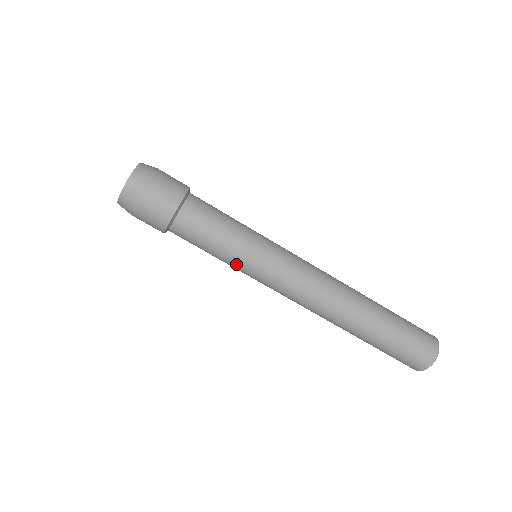
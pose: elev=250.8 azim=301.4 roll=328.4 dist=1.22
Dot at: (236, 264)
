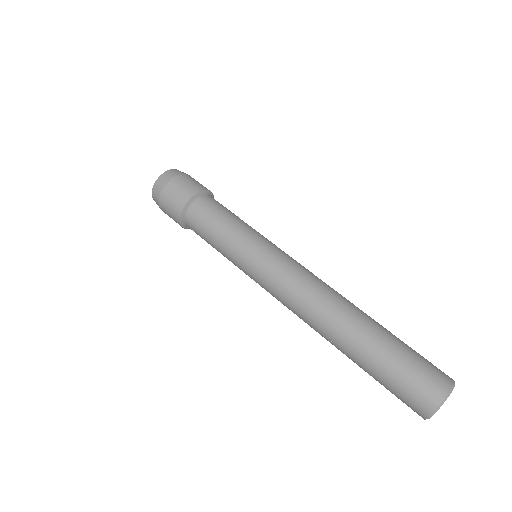
Dot at: (231, 259)
